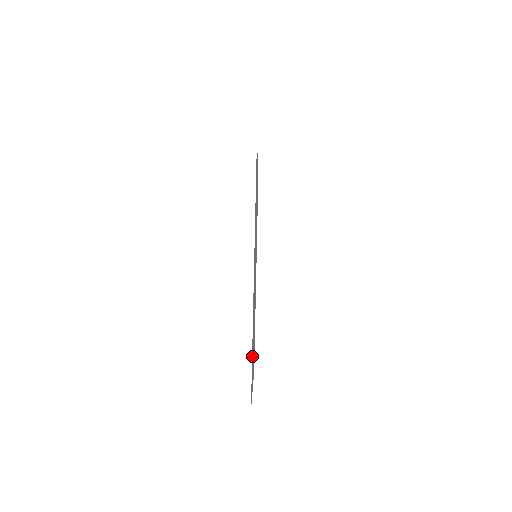
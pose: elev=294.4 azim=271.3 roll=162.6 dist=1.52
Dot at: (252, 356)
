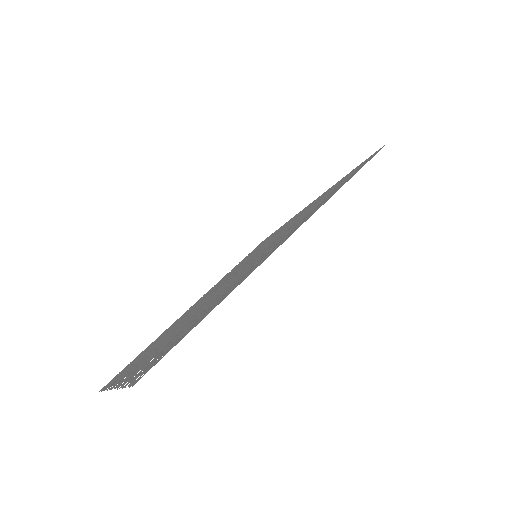
Dot at: occluded
